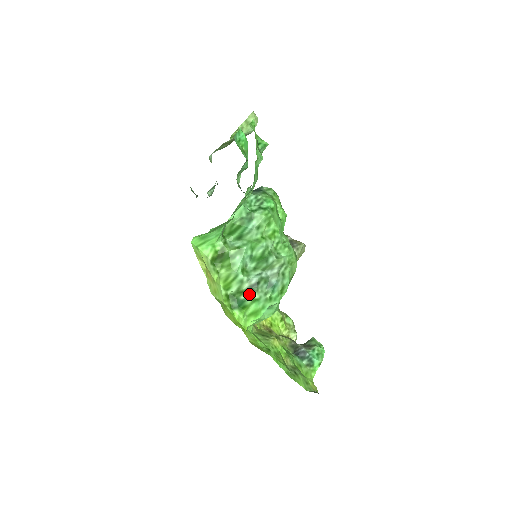
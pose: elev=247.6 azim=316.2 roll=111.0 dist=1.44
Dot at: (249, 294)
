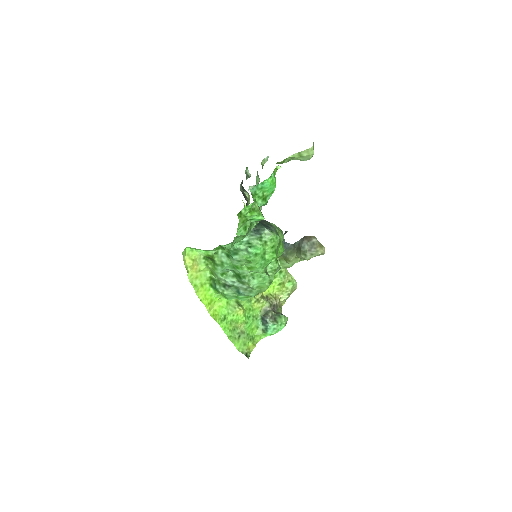
Dot at: (222, 288)
